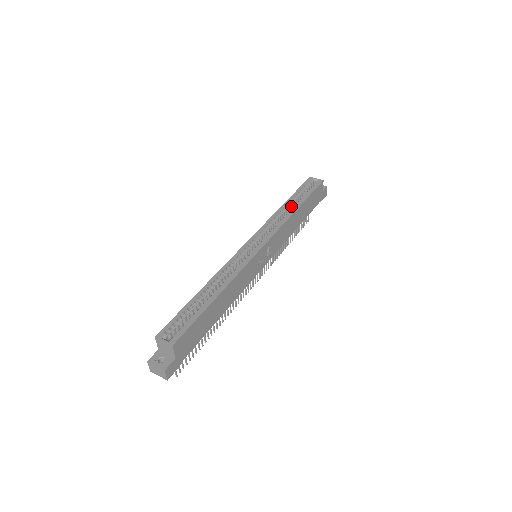
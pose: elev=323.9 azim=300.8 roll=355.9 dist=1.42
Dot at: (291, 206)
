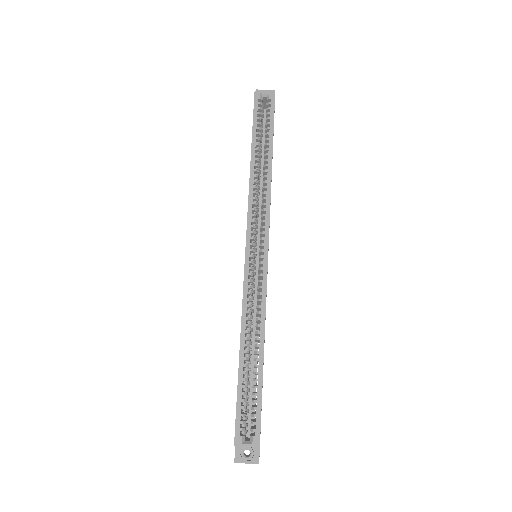
Dot at: (258, 159)
